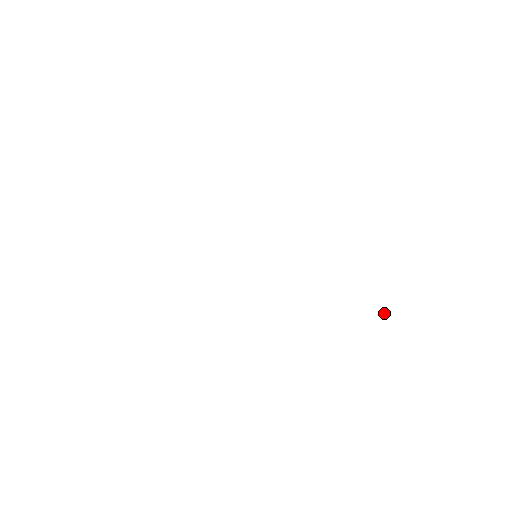
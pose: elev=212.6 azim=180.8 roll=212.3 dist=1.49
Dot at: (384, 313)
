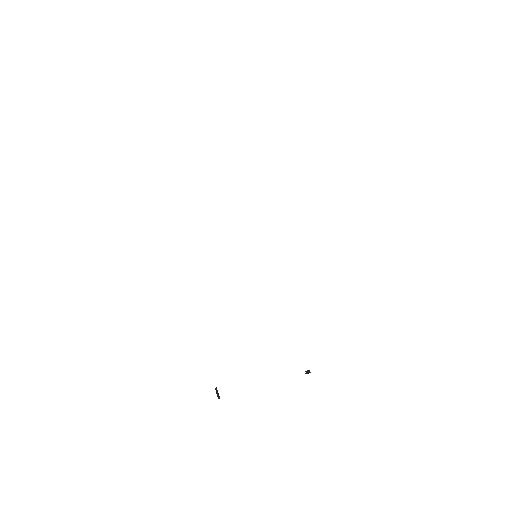
Dot at: (309, 371)
